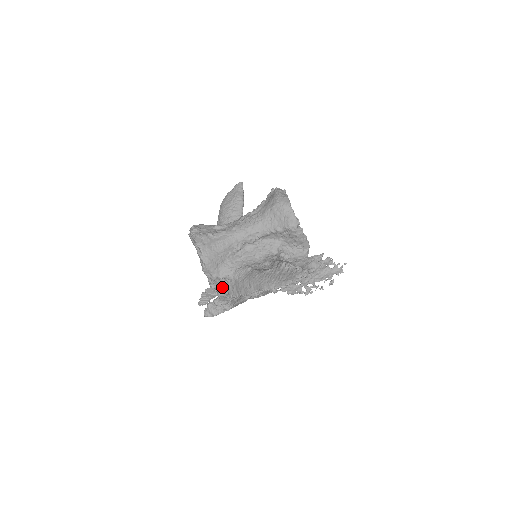
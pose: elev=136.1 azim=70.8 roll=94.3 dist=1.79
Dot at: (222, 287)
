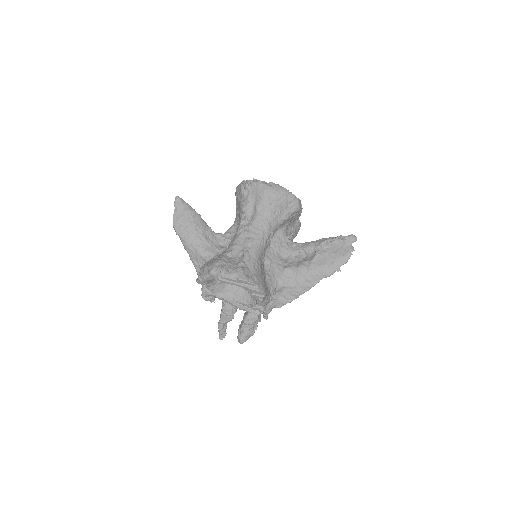
Dot at: (270, 303)
